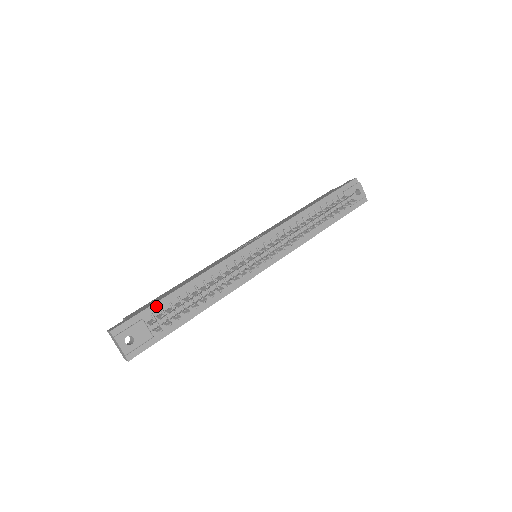
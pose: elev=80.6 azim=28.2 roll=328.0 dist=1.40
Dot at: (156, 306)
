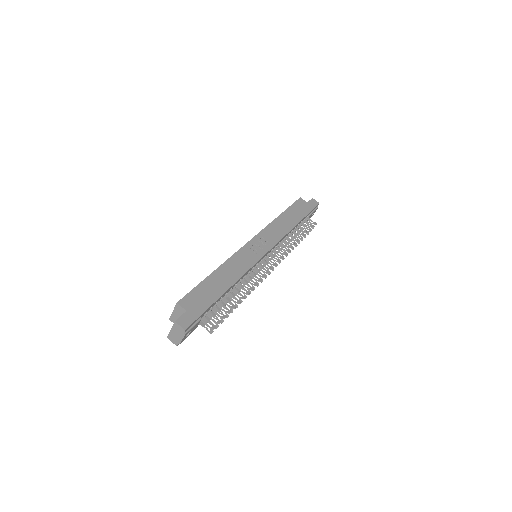
Dot at: (211, 306)
